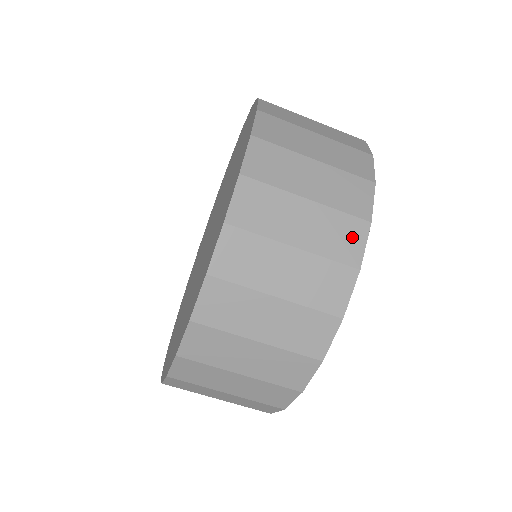
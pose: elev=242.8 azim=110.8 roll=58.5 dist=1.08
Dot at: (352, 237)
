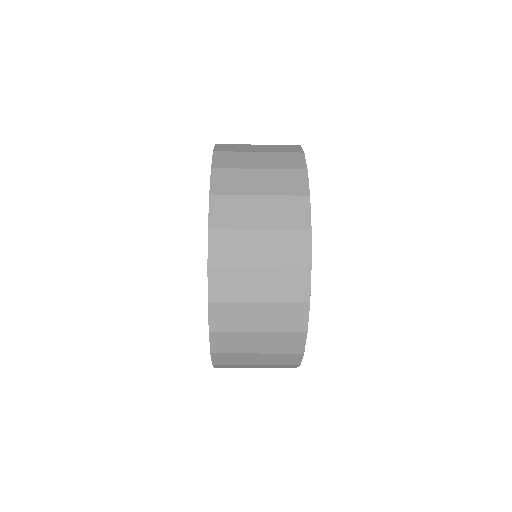
Dot at: (297, 315)
